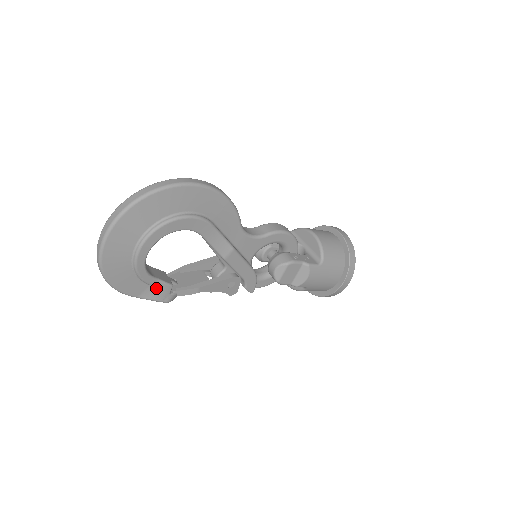
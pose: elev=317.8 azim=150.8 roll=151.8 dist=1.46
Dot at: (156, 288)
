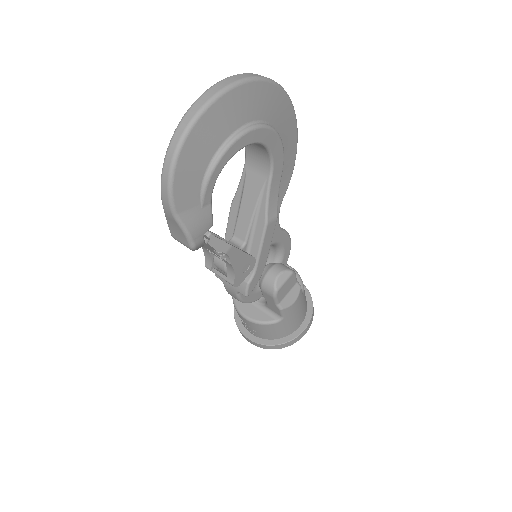
Dot at: (201, 214)
